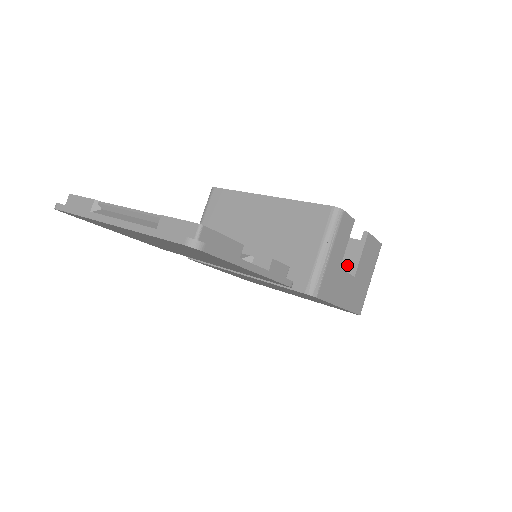
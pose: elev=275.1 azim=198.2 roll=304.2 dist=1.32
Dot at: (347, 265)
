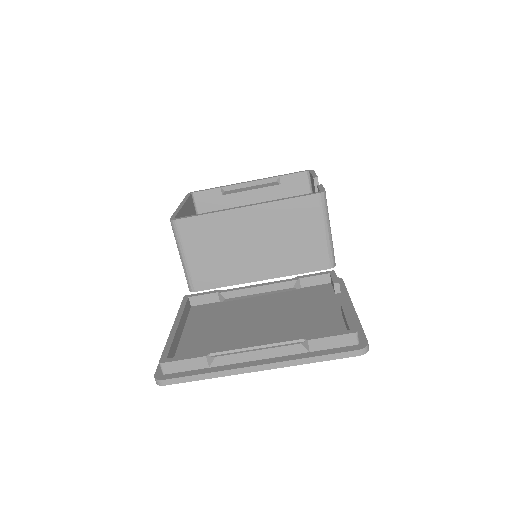
Dot at: occluded
